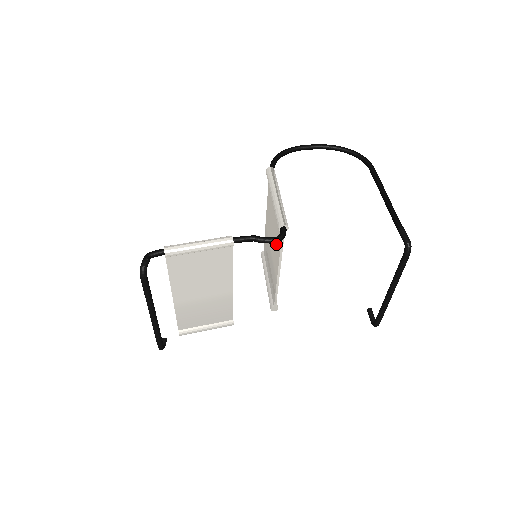
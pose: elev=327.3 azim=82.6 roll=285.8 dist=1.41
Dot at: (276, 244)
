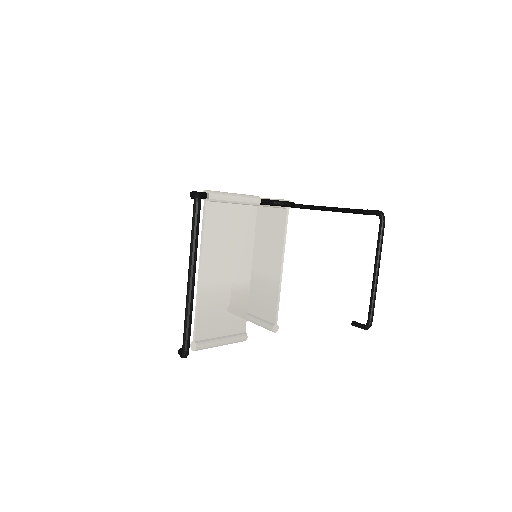
Dot at: (272, 243)
